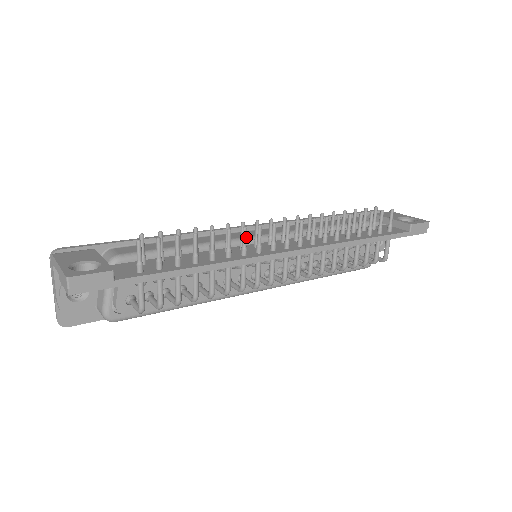
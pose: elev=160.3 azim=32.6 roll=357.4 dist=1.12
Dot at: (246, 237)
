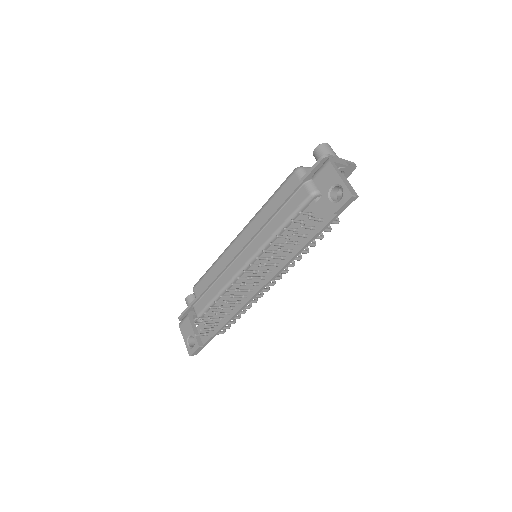
Dot at: (232, 303)
